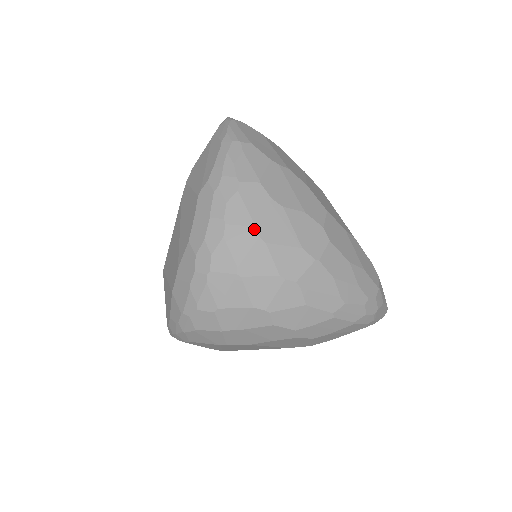
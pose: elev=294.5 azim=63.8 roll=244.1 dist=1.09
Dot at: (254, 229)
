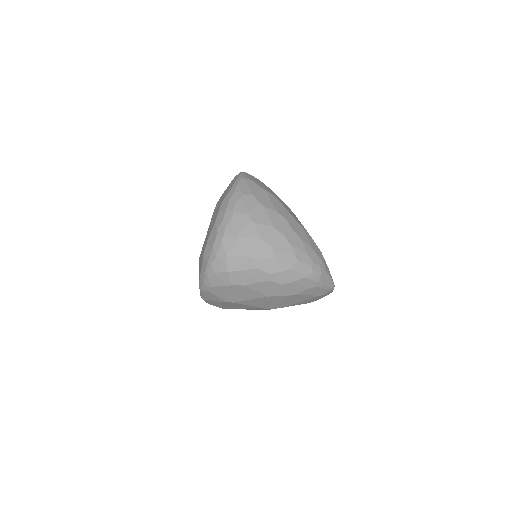
Dot at: (248, 215)
